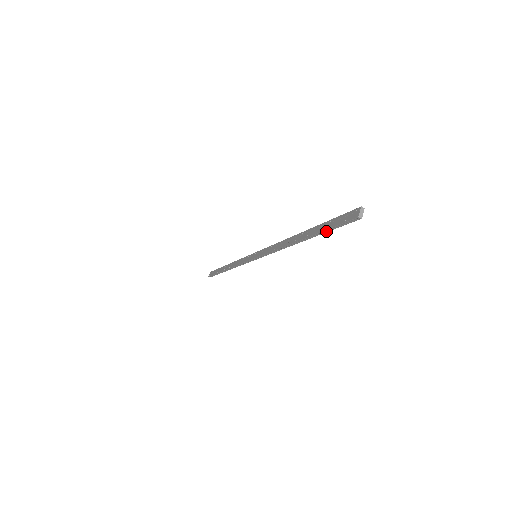
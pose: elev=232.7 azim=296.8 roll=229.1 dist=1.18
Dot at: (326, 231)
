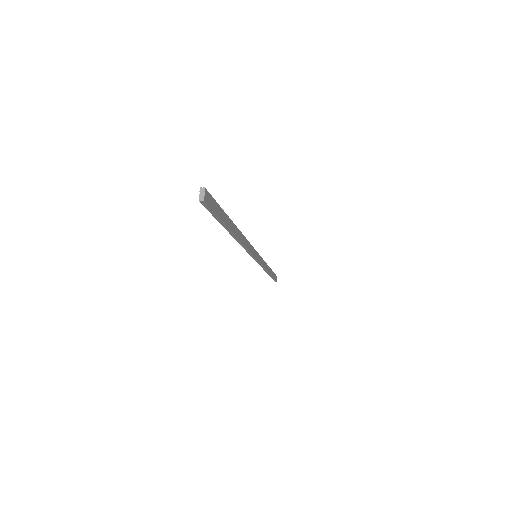
Dot at: (220, 221)
